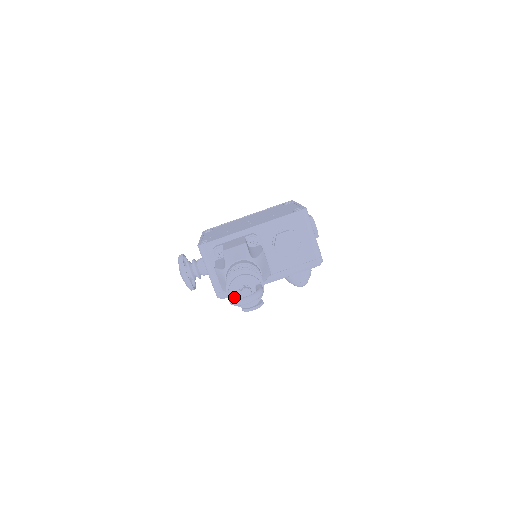
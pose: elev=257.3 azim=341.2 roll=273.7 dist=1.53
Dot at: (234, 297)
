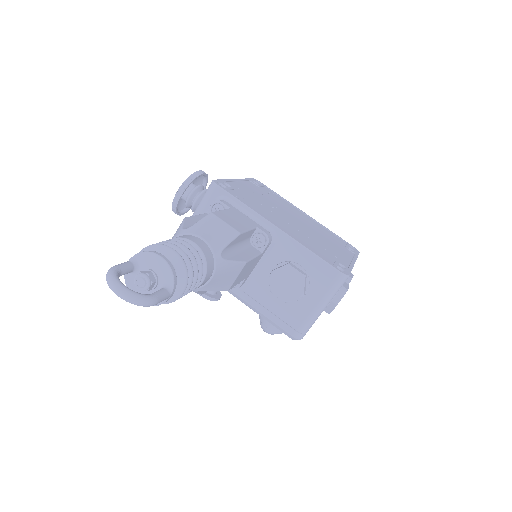
Dot at: (122, 269)
